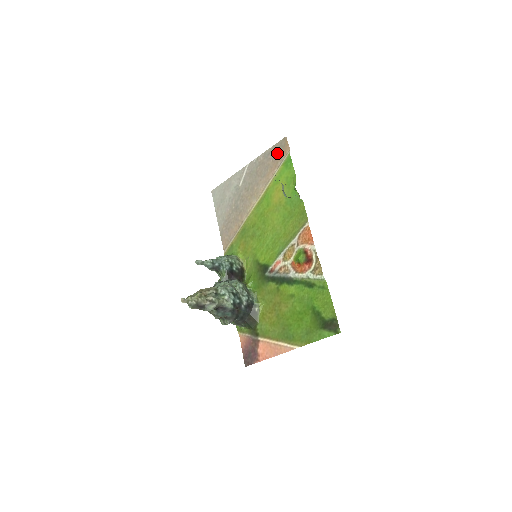
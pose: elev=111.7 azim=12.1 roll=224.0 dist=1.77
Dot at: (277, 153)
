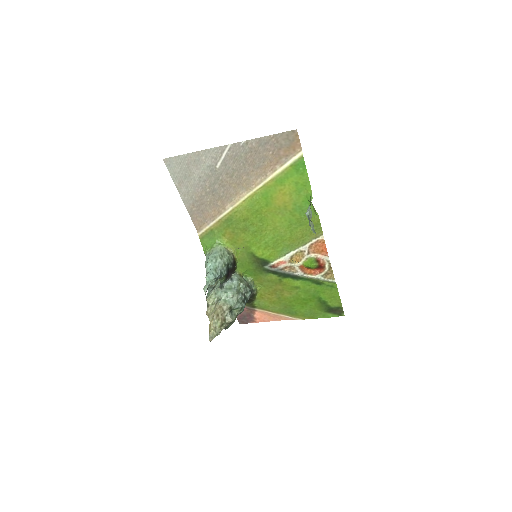
Dot at: (281, 146)
